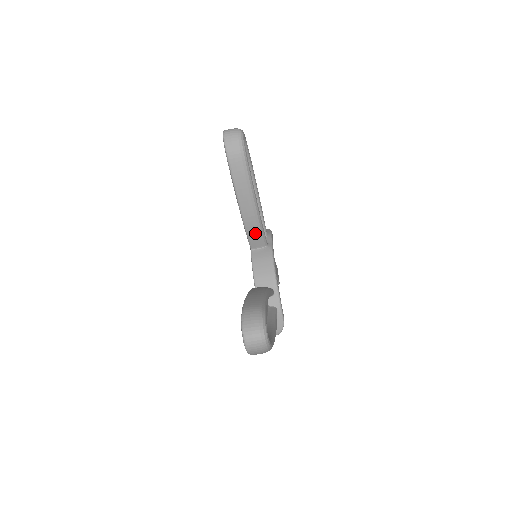
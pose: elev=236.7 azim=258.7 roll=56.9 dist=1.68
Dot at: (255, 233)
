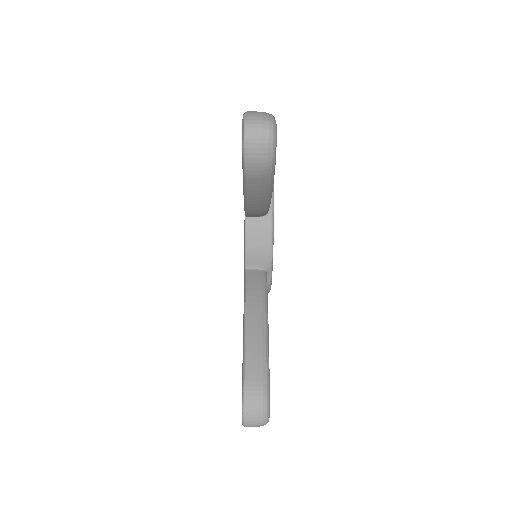
Dot at: (257, 215)
